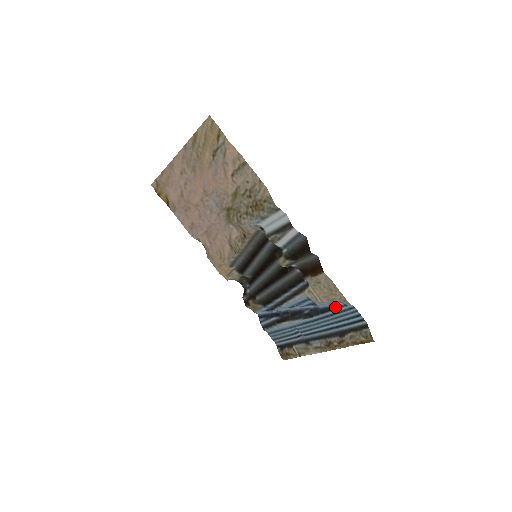
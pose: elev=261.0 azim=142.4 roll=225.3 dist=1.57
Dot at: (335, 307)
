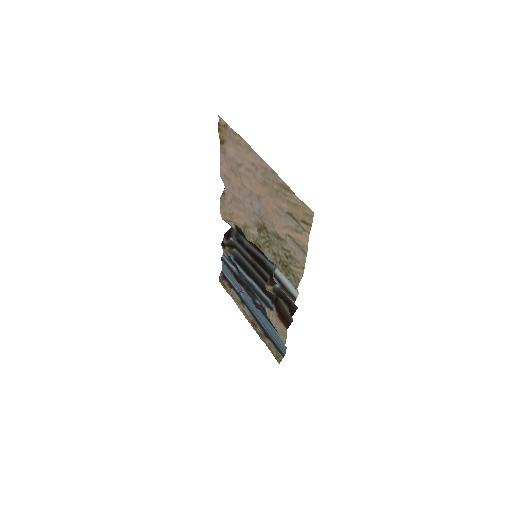
Dot at: occluded
